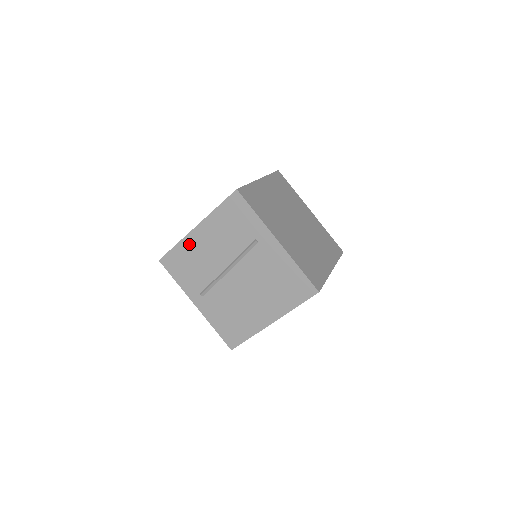
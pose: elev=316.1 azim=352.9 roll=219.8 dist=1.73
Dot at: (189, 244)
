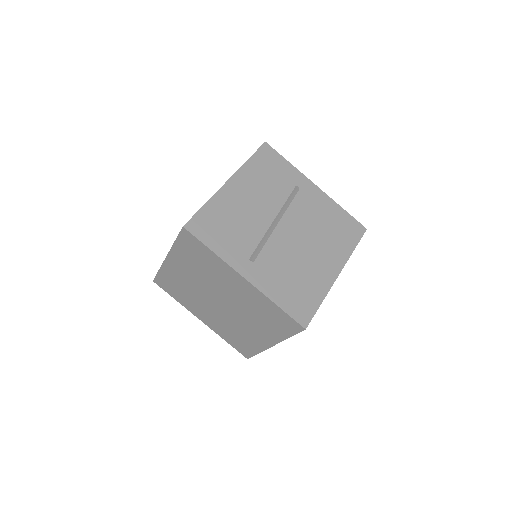
Dot at: (223, 200)
